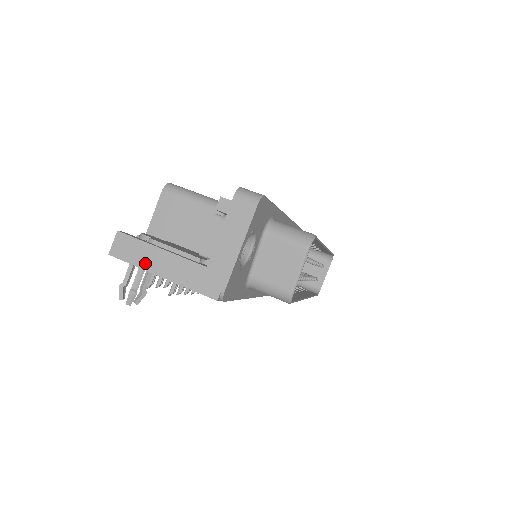
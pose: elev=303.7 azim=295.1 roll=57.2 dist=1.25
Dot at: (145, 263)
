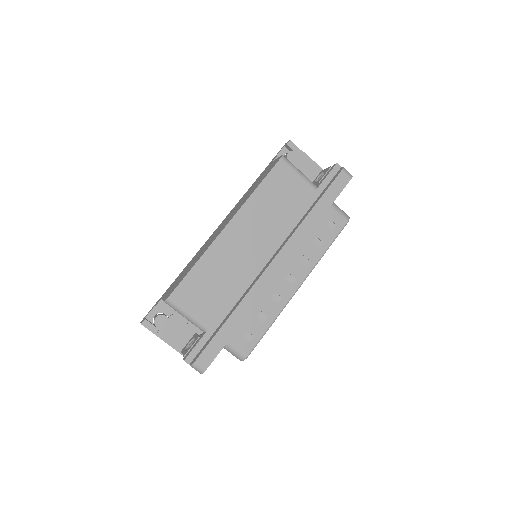
Dot at: occluded
